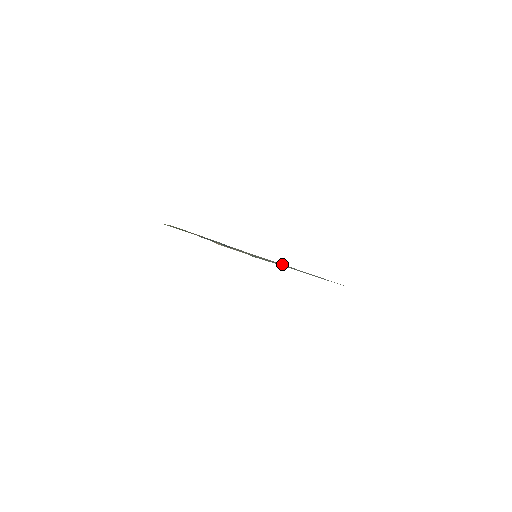
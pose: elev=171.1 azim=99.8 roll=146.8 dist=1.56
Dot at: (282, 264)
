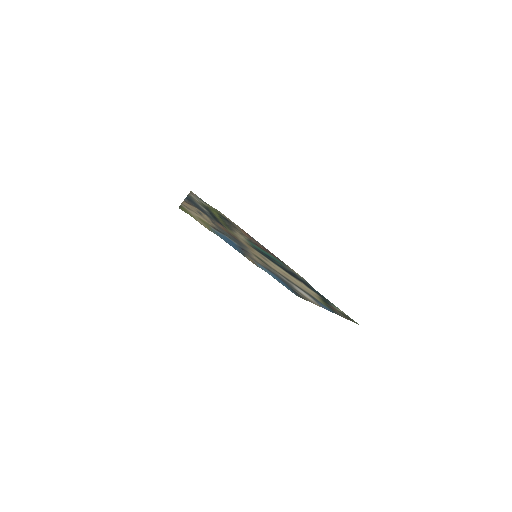
Dot at: (250, 255)
